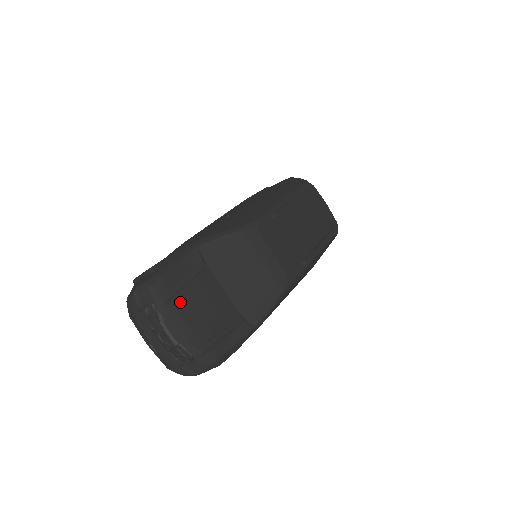
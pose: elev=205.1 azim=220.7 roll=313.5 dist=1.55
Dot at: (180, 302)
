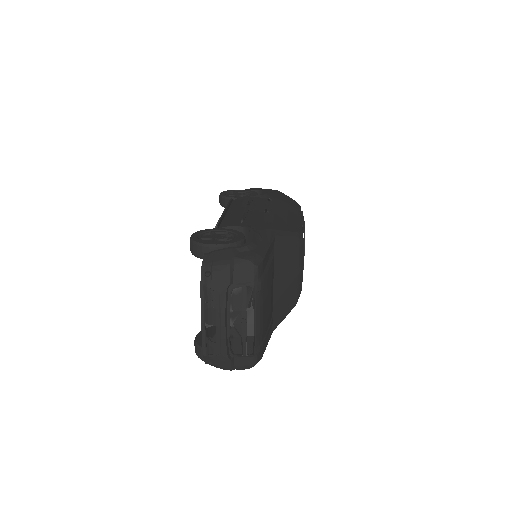
Dot at: (265, 292)
